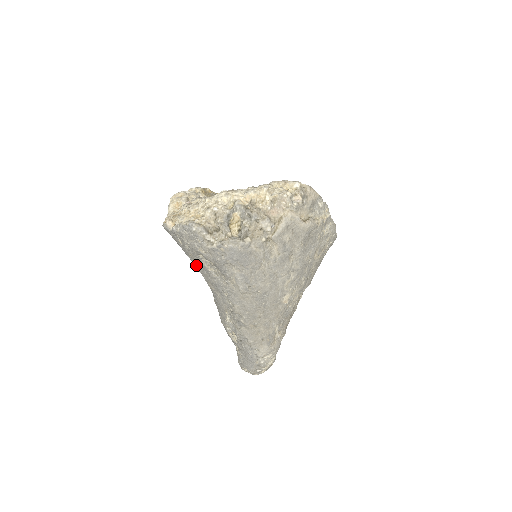
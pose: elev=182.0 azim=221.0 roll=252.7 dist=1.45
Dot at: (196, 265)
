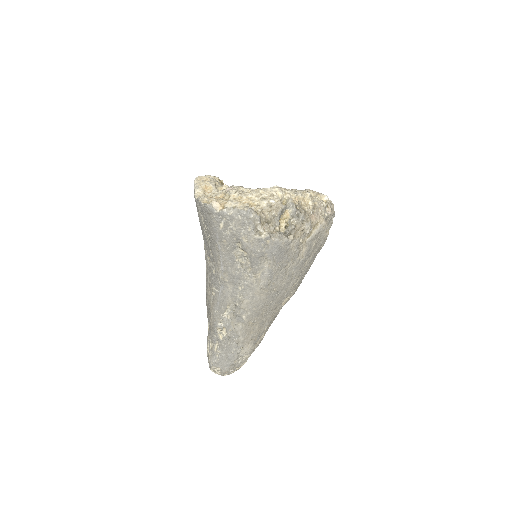
Dot at: (221, 253)
